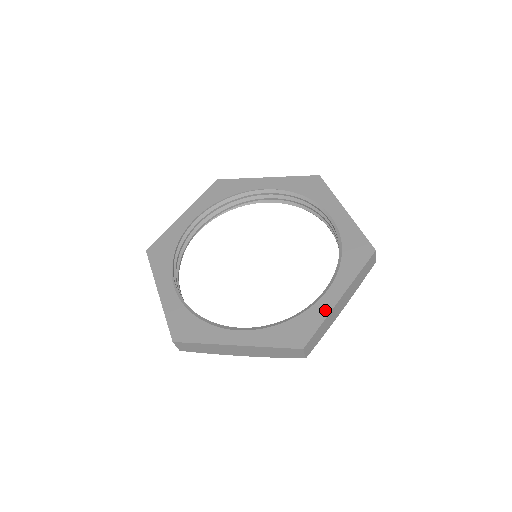
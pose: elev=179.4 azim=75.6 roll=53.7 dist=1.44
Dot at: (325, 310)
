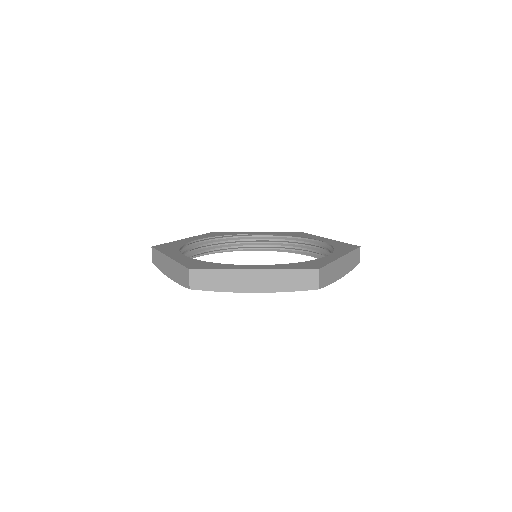
Dot at: (331, 259)
